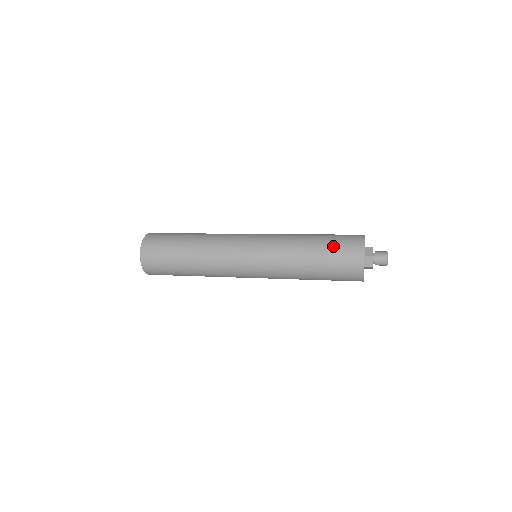
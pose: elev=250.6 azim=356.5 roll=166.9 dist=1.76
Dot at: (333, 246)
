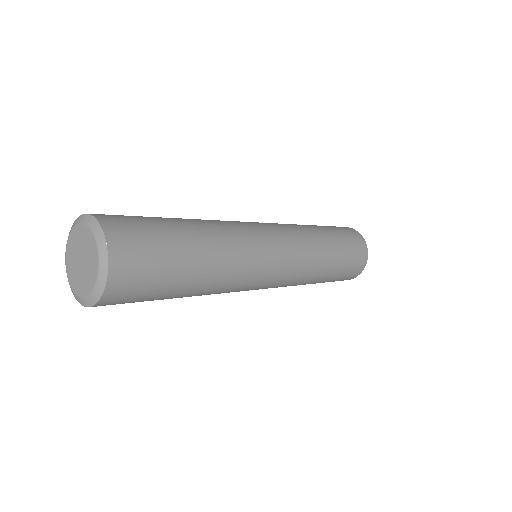
Dot at: (348, 244)
